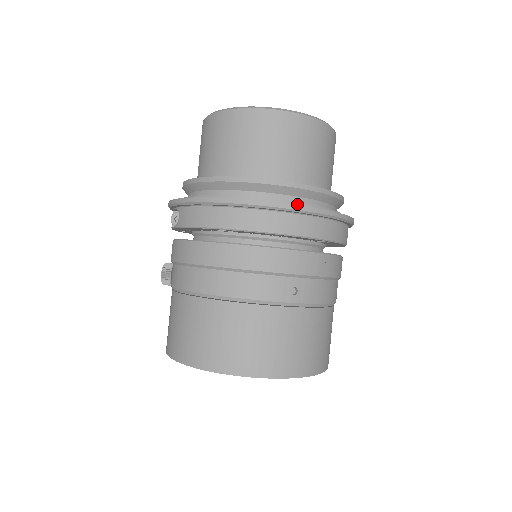
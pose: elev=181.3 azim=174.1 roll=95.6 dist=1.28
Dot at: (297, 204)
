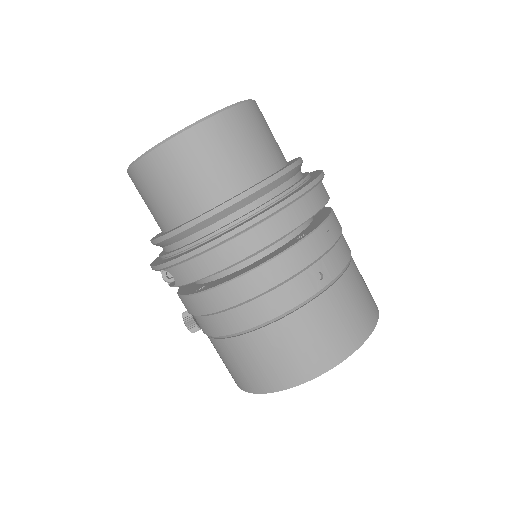
Dot at: (274, 201)
